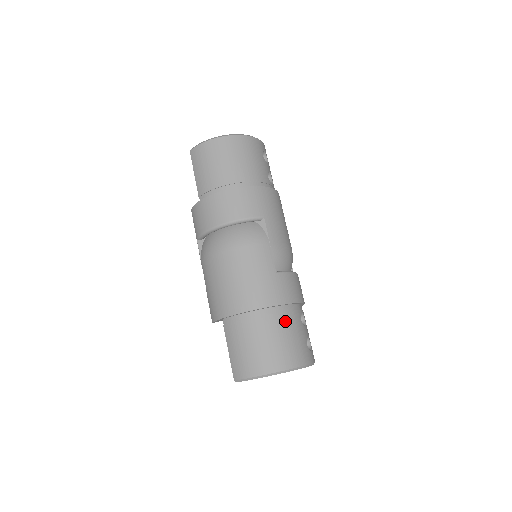
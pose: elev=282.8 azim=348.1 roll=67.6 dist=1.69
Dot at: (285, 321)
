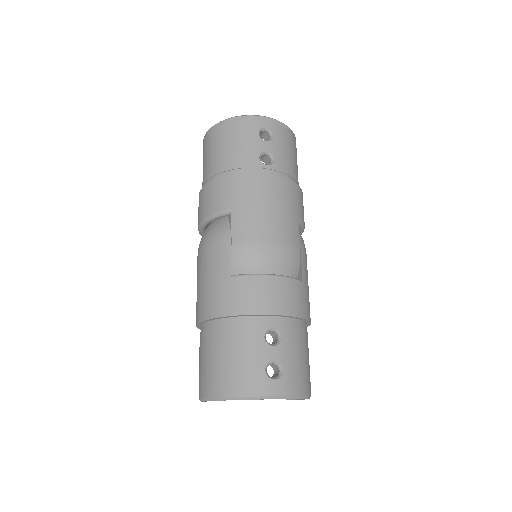
Dot at: (233, 336)
